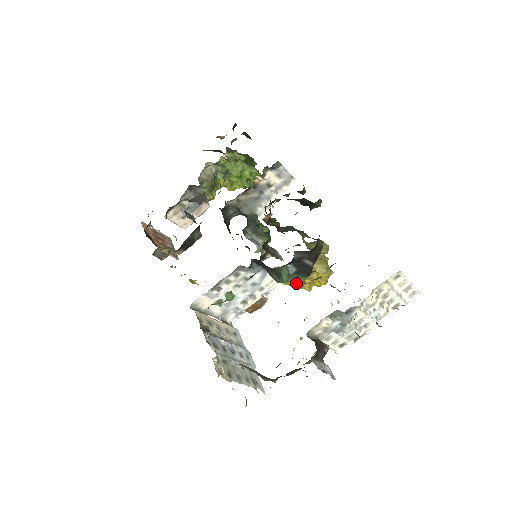
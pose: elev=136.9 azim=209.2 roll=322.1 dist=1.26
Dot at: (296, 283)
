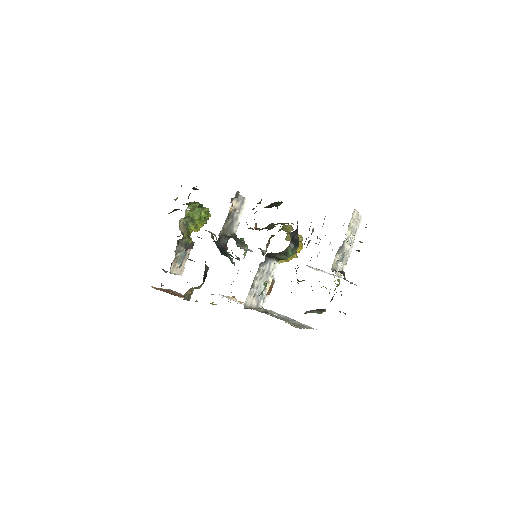
Dot at: (294, 254)
